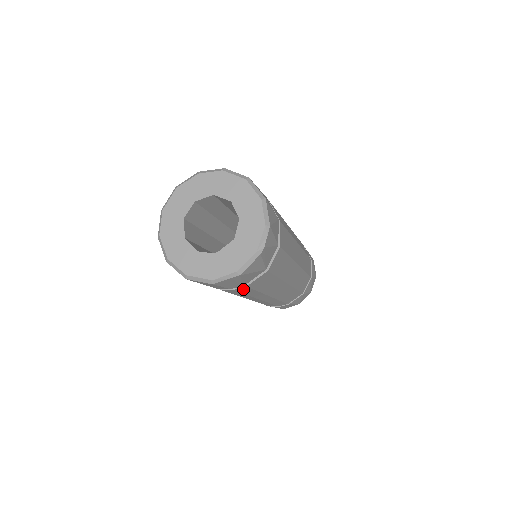
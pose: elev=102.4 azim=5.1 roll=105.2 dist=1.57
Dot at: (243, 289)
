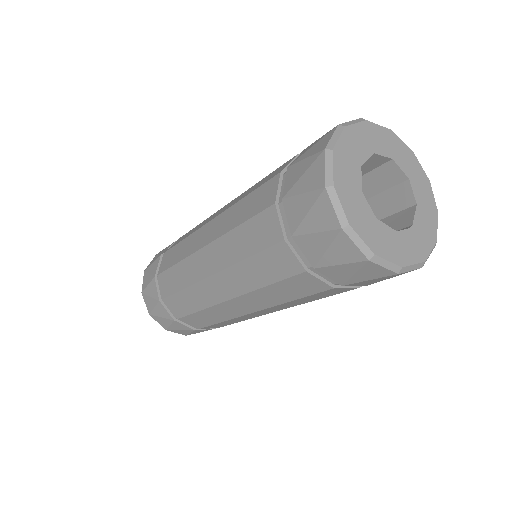
Dot at: occluded
